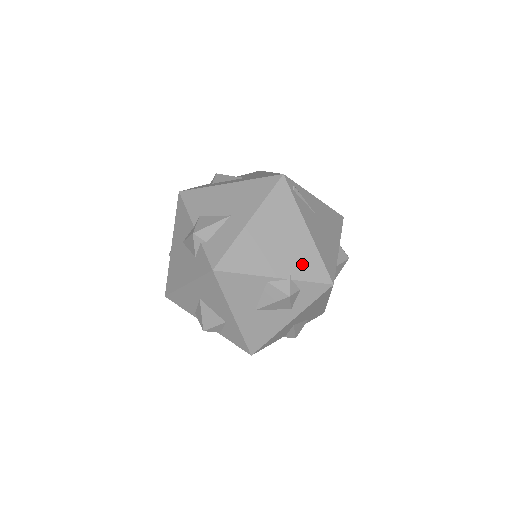
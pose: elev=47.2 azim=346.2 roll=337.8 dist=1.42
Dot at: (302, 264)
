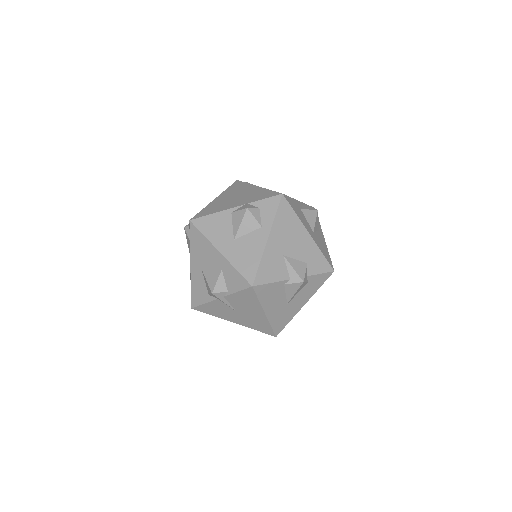
Dot at: (255, 197)
